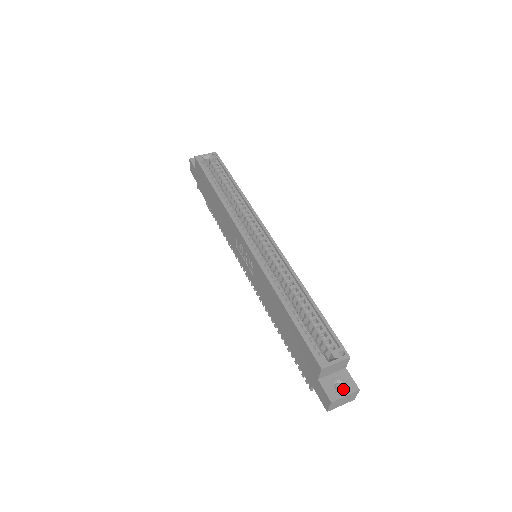
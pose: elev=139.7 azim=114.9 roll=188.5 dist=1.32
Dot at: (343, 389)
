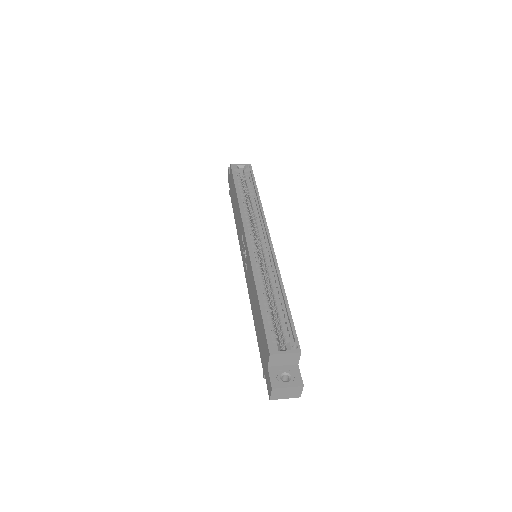
Dot at: (288, 381)
